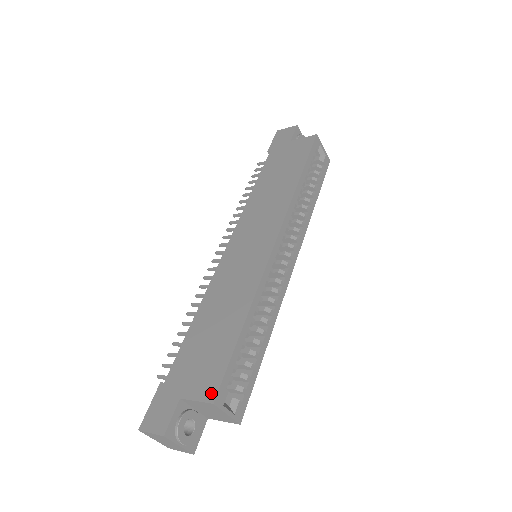
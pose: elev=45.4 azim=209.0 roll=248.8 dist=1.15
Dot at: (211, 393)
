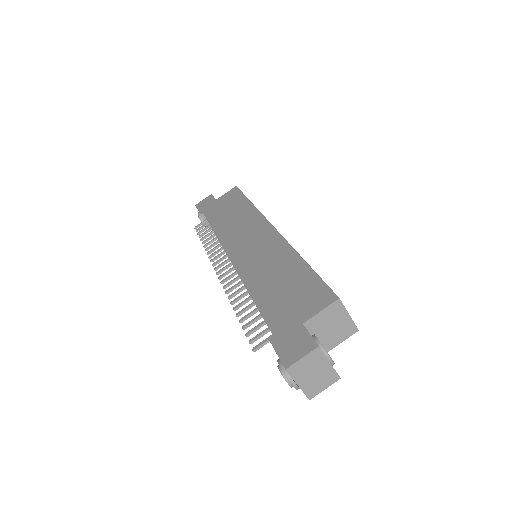
Dot at: (329, 297)
